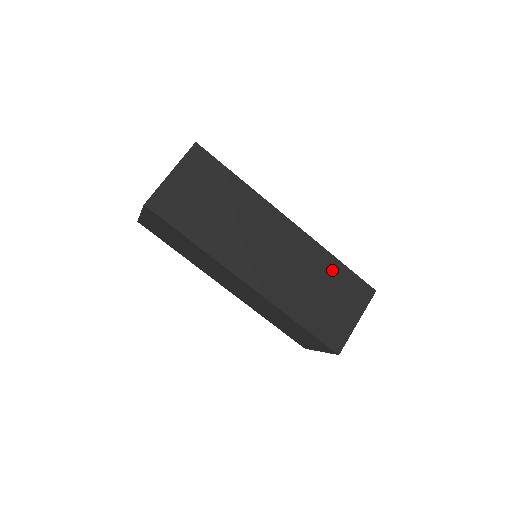
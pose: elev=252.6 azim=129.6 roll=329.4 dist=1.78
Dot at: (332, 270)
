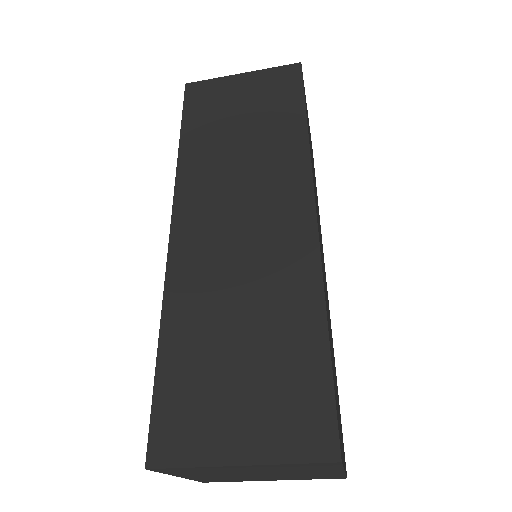
Dot at: (298, 330)
